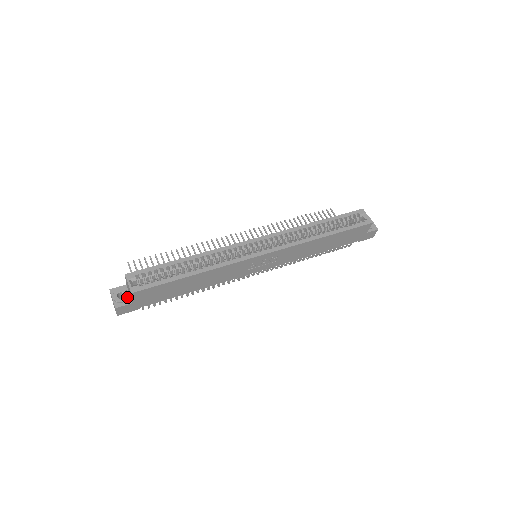
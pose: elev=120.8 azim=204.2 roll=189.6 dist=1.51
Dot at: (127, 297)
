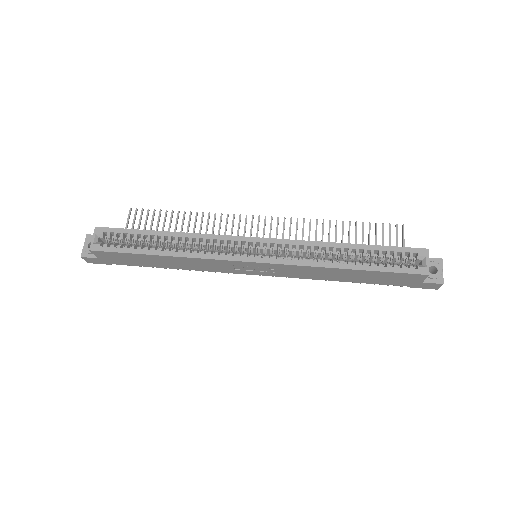
Dot at: occluded
